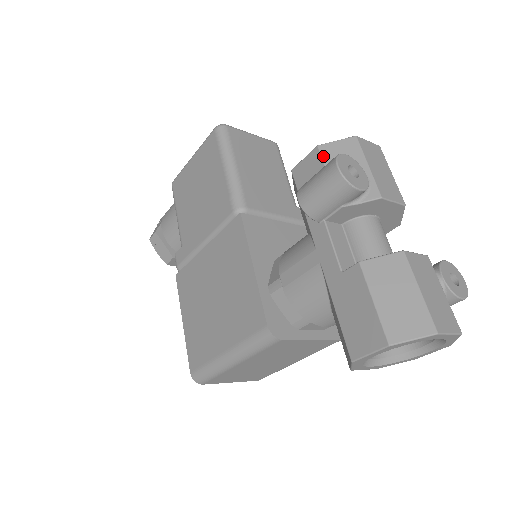
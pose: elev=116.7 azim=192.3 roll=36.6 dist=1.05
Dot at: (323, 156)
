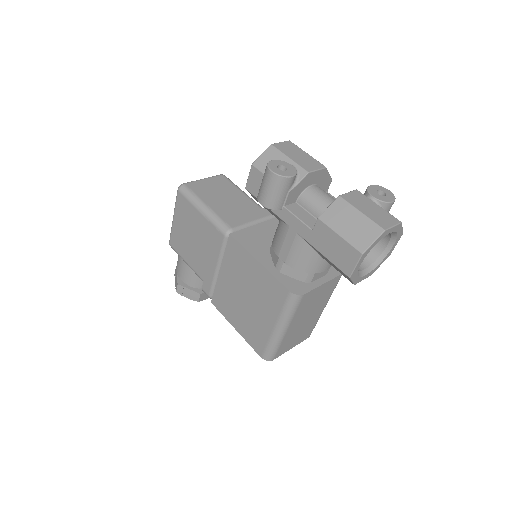
Dot at: (259, 169)
